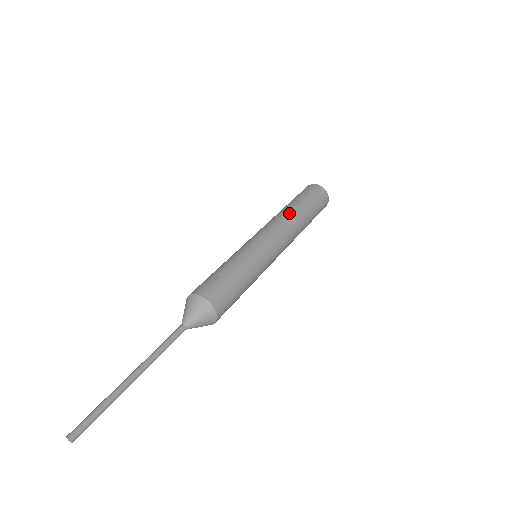
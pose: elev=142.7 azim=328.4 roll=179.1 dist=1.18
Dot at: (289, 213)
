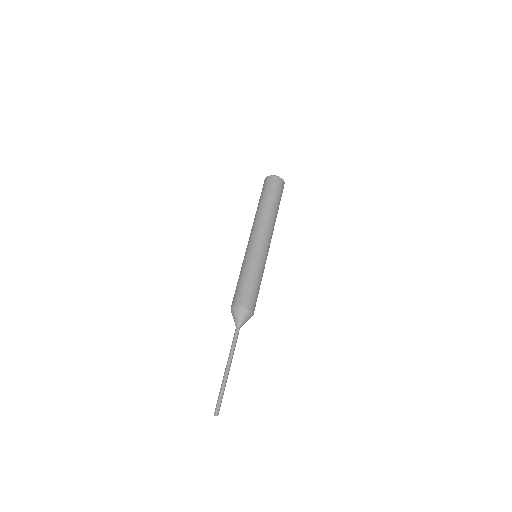
Dot at: (259, 214)
